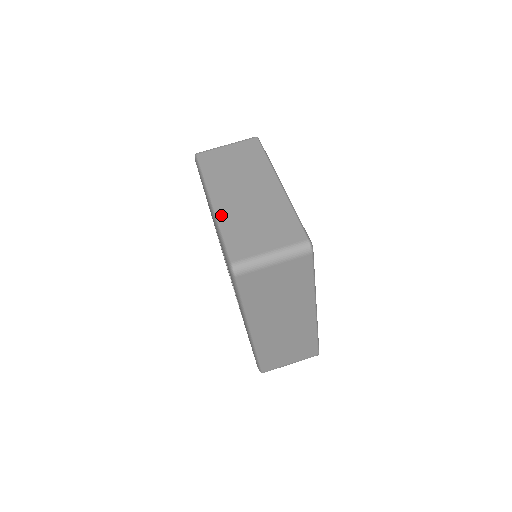
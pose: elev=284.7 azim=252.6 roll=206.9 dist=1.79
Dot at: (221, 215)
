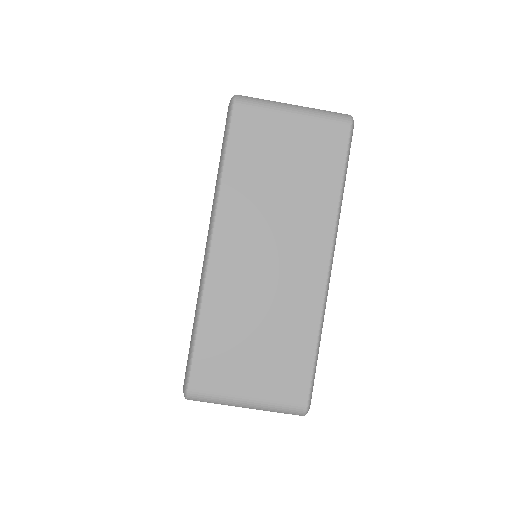
Dot at: (212, 286)
